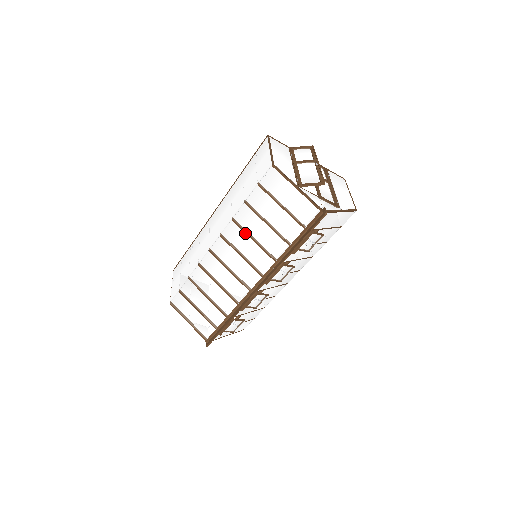
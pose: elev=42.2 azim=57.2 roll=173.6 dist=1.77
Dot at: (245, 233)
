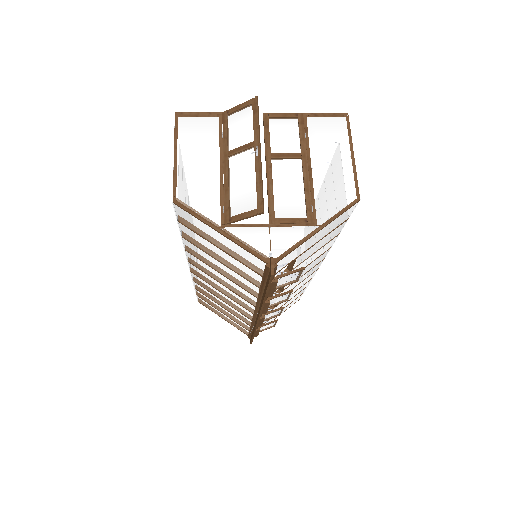
Dot at: (207, 265)
